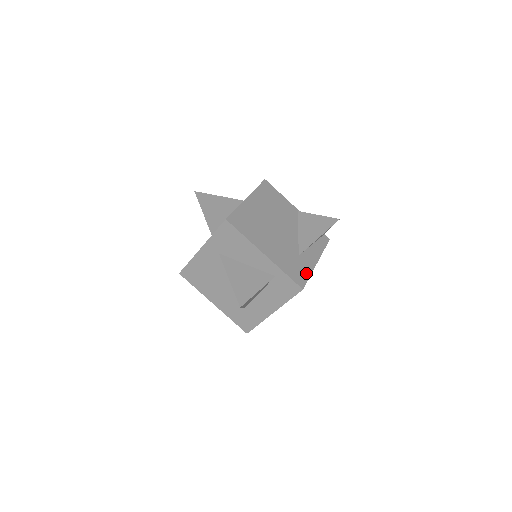
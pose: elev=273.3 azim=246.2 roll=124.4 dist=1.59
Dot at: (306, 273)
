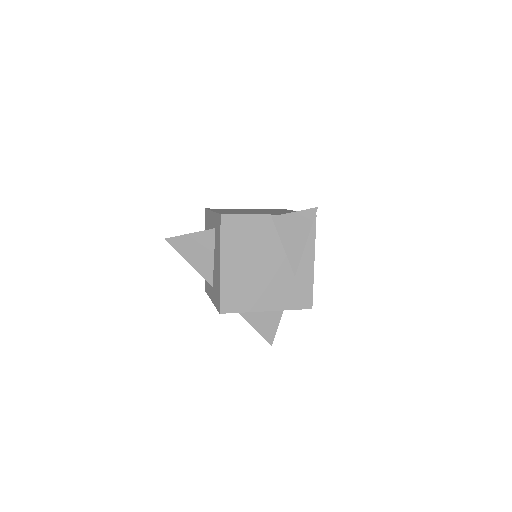
Dot at: (308, 288)
